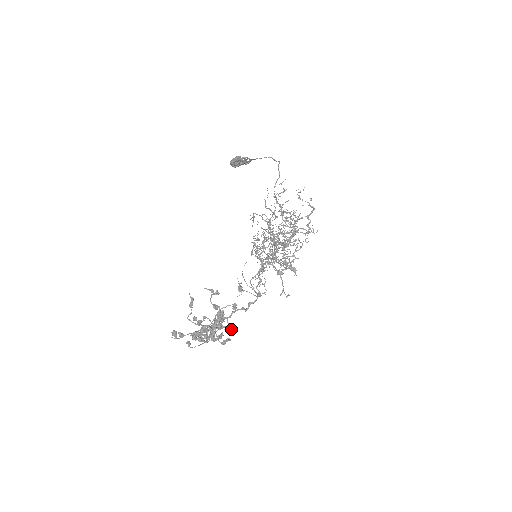
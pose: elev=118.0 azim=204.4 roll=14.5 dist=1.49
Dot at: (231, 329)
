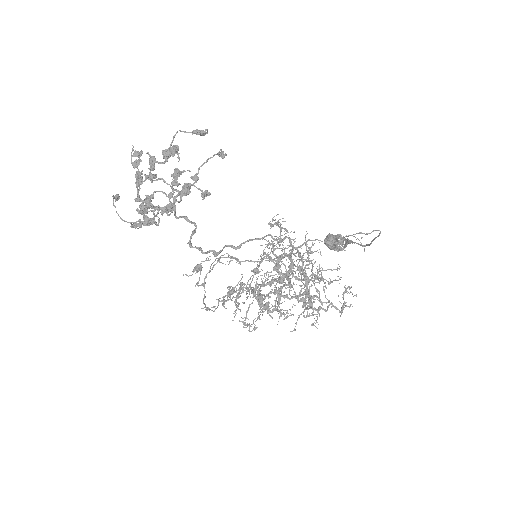
Dot at: occluded
